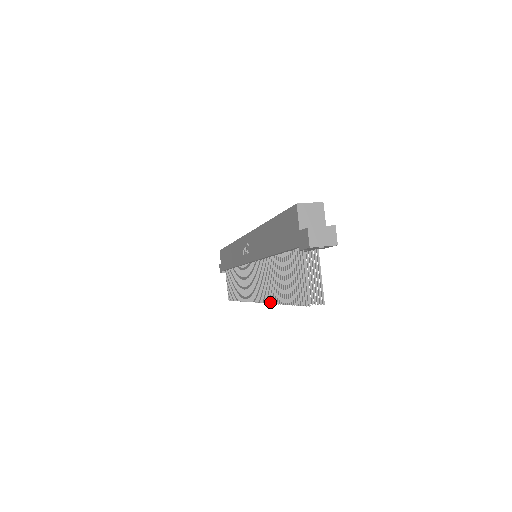
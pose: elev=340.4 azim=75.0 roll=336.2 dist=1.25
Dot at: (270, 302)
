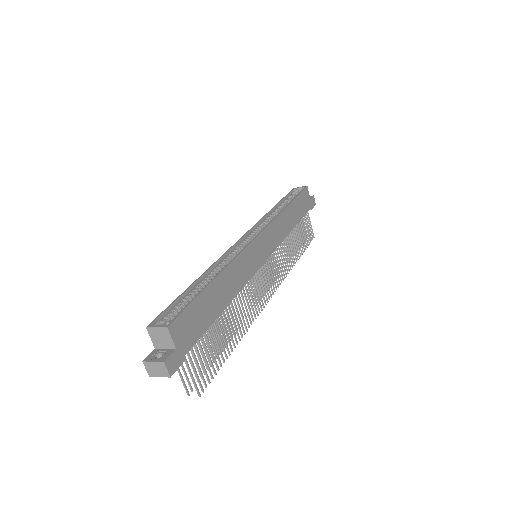
Dot at: occluded
